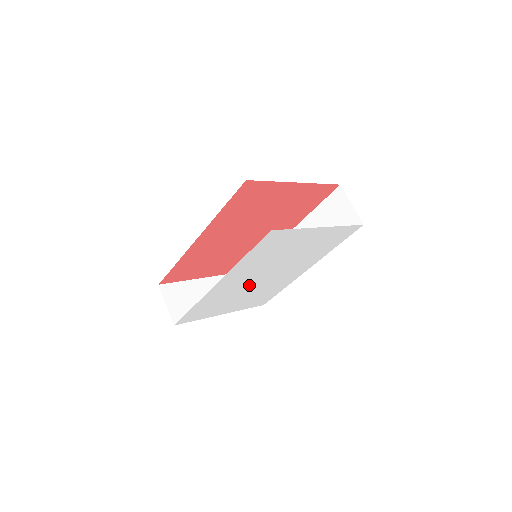
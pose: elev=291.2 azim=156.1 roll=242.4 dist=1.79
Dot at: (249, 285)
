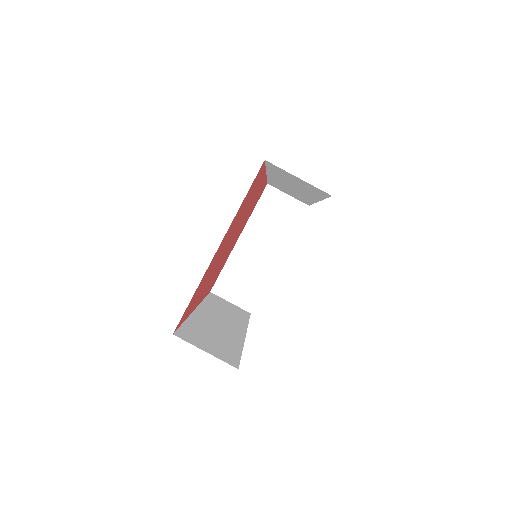
Dot at: occluded
